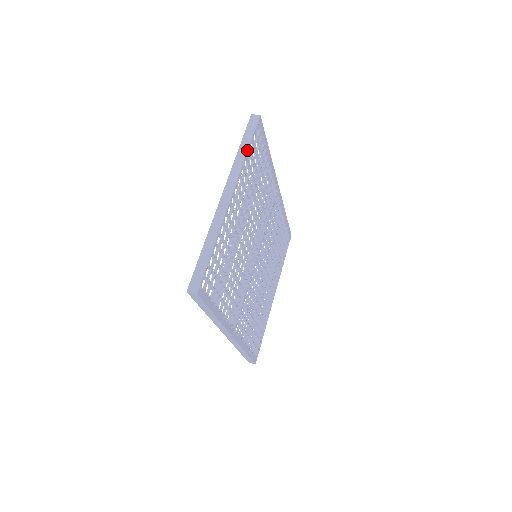
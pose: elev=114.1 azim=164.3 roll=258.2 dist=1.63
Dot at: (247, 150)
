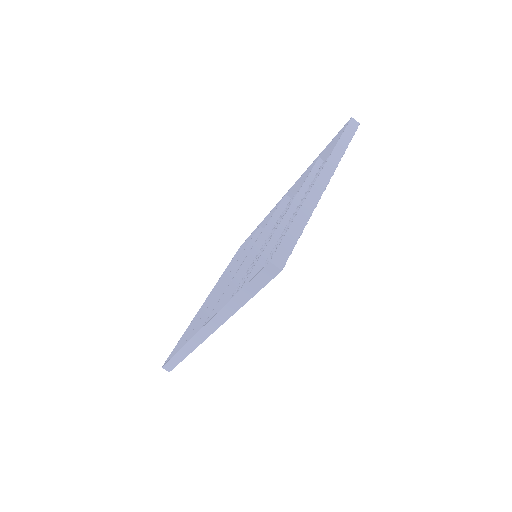
Dot at: (346, 148)
